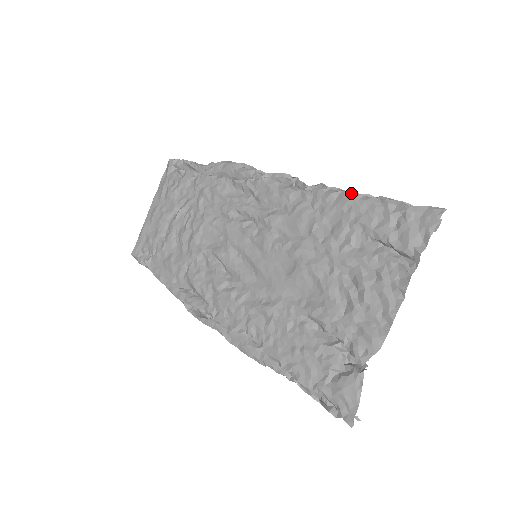
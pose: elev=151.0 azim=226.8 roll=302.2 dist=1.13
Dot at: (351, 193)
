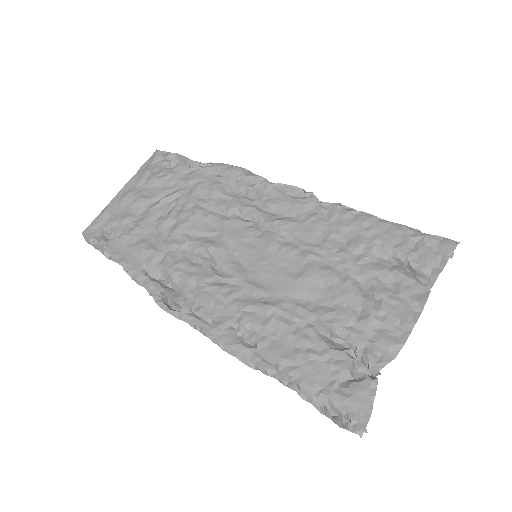
Dot at: (370, 214)
